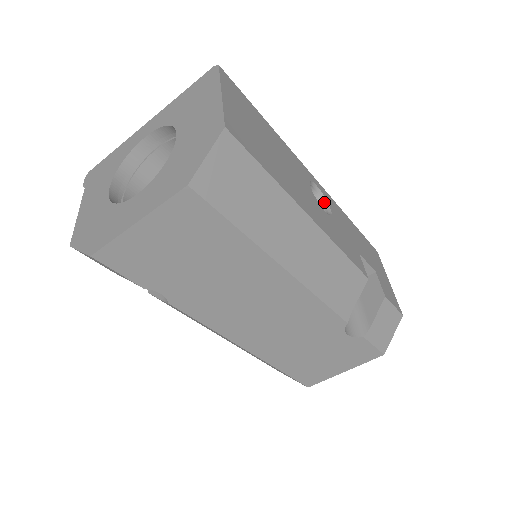
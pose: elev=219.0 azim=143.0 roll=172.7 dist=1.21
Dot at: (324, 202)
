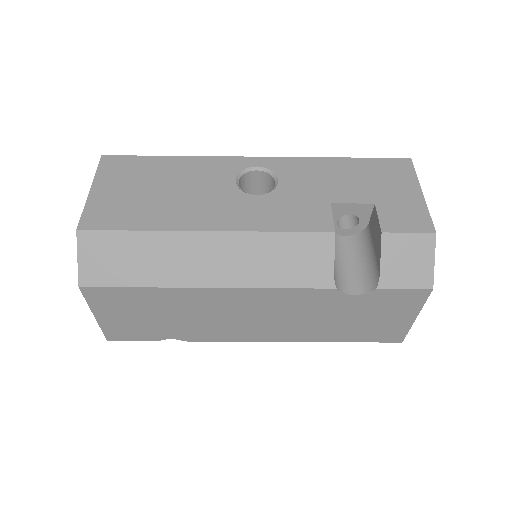
Dot at: (272, 176)
